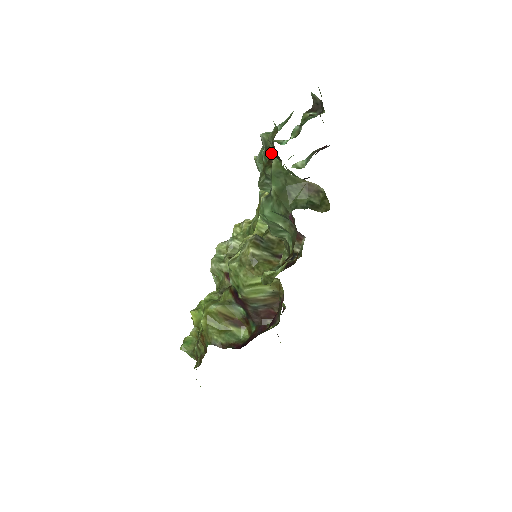
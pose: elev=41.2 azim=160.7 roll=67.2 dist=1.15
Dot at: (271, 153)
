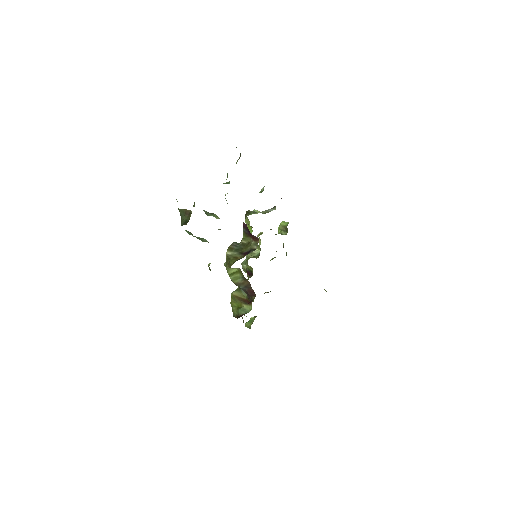
Dot at: (176, 199)
